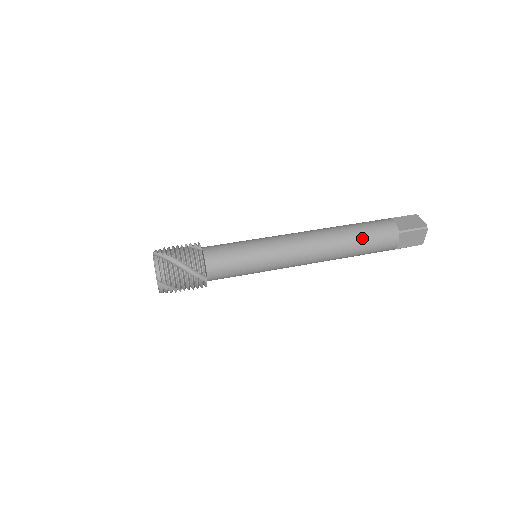
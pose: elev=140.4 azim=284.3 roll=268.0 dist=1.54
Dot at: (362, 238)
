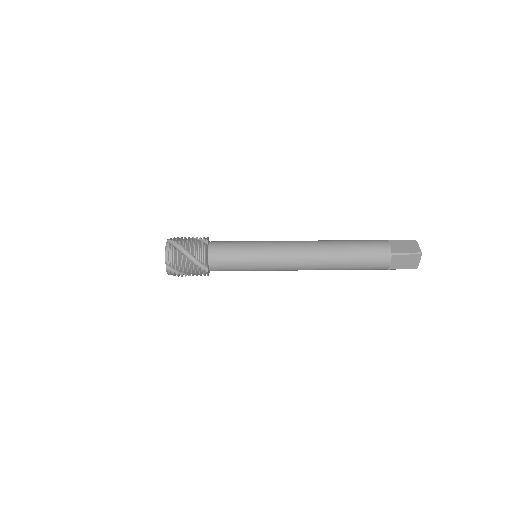
Dot at: (354, 254)
